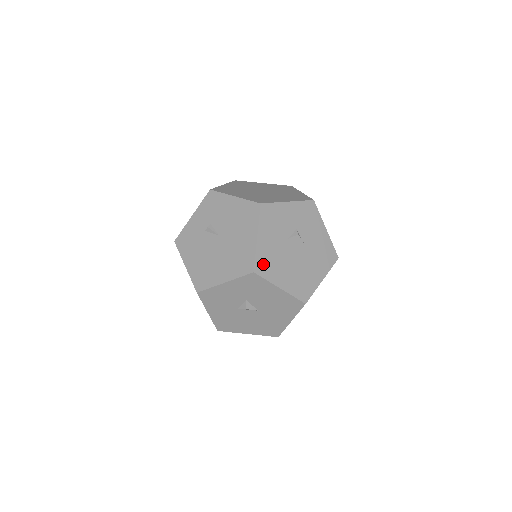
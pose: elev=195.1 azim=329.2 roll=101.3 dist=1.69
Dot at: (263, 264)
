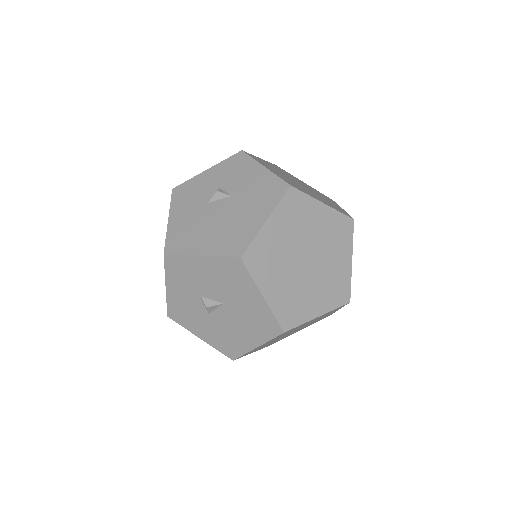
Dot at: (176, 241)
